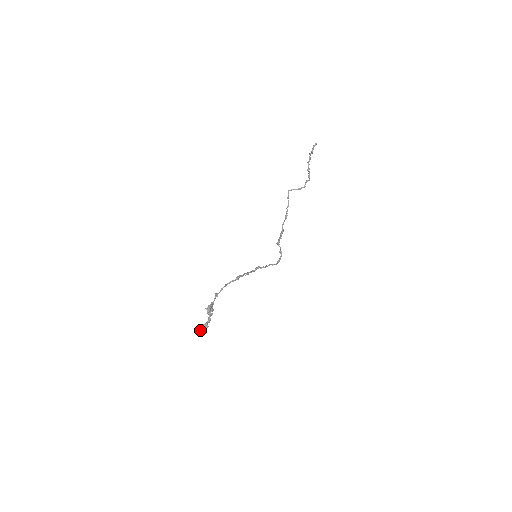
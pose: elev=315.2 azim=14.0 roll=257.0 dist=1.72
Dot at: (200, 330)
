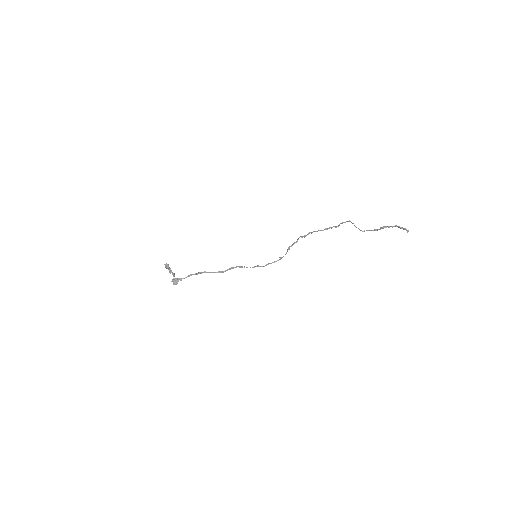
Dot at: (166, 266)
